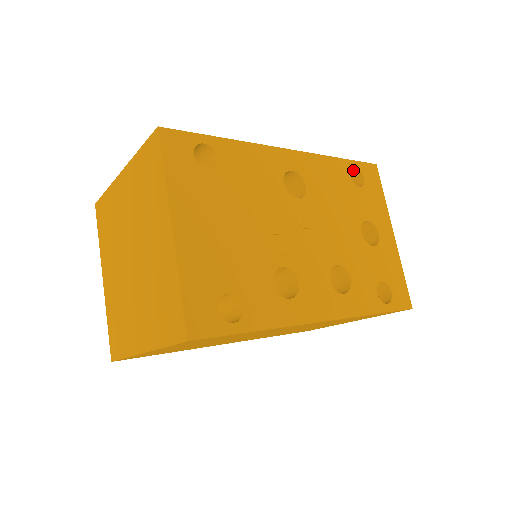
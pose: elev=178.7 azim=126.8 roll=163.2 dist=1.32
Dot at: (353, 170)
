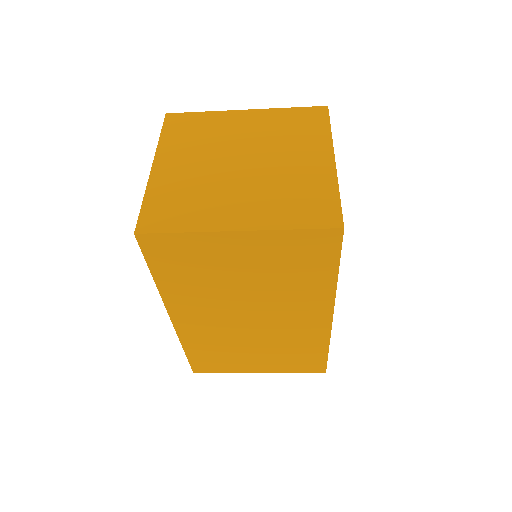
Dot at: occluded
